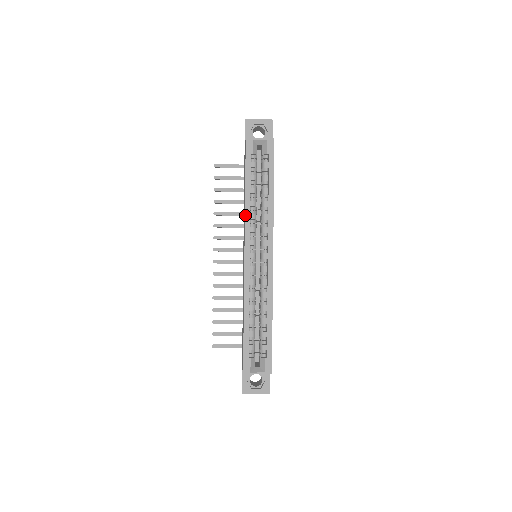
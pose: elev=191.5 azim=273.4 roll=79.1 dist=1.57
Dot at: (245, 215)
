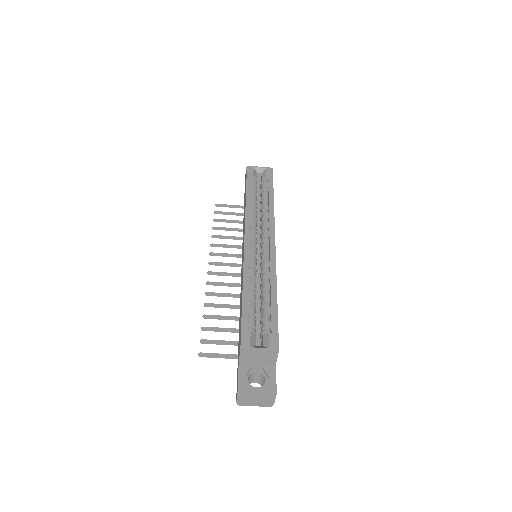
Dot at: (246, 210)
